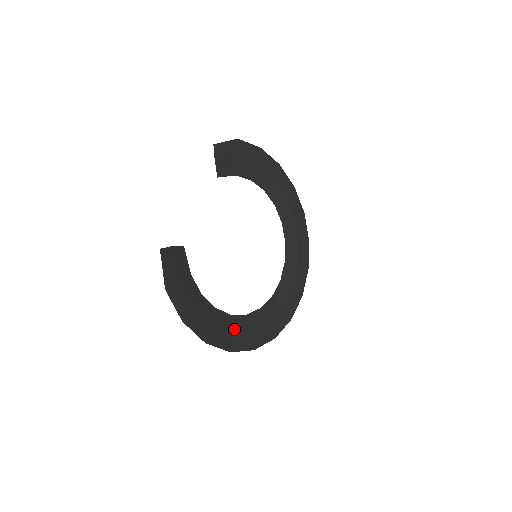
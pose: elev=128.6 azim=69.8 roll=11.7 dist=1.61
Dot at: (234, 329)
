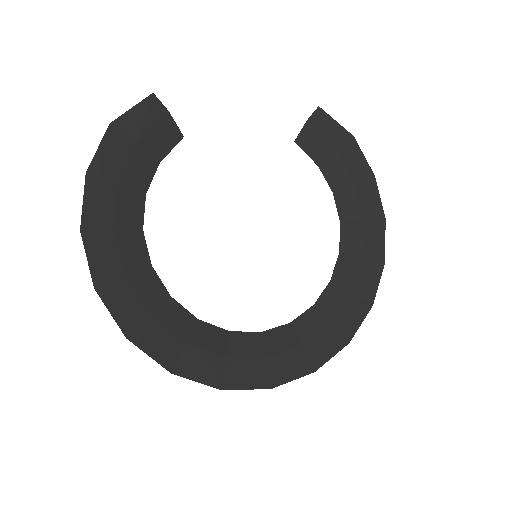
Dot at: (134, 279)
